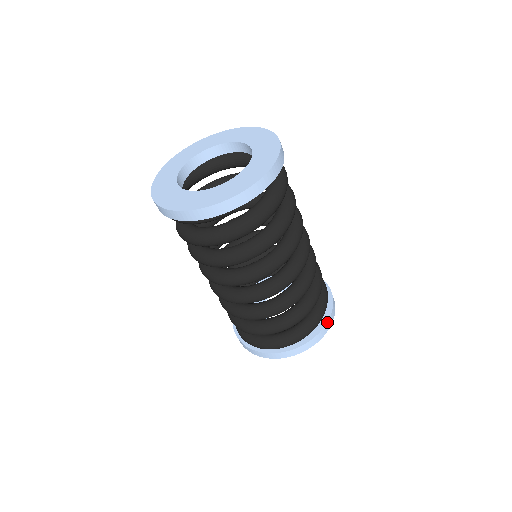
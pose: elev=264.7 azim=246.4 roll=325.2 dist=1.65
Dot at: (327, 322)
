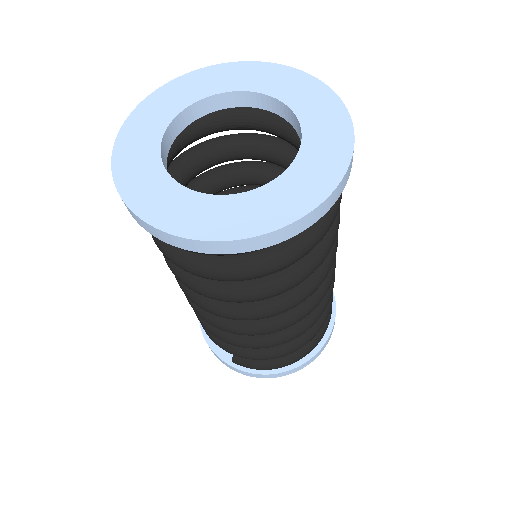
Dot at: occluded
